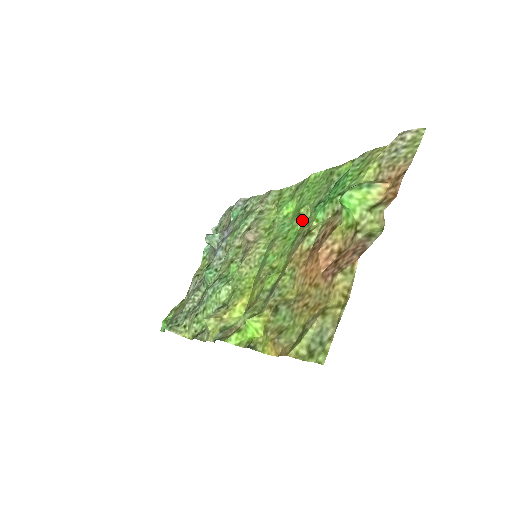
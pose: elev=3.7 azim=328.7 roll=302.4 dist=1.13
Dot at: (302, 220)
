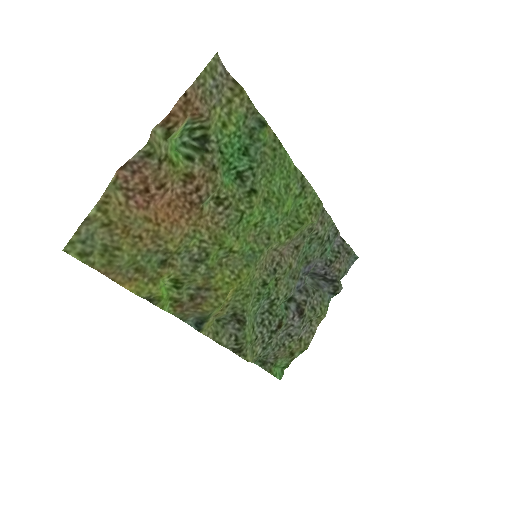
Dot at: (258, 202)
